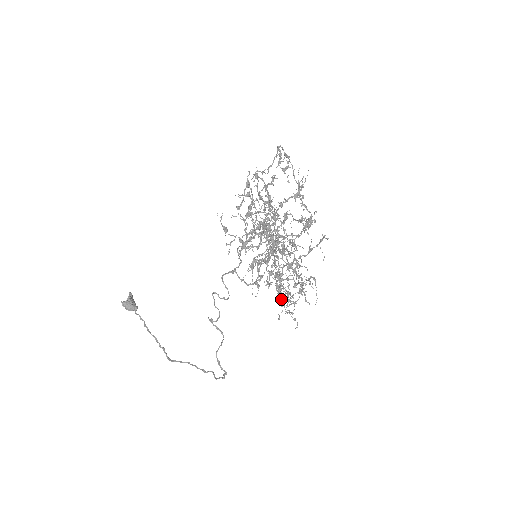
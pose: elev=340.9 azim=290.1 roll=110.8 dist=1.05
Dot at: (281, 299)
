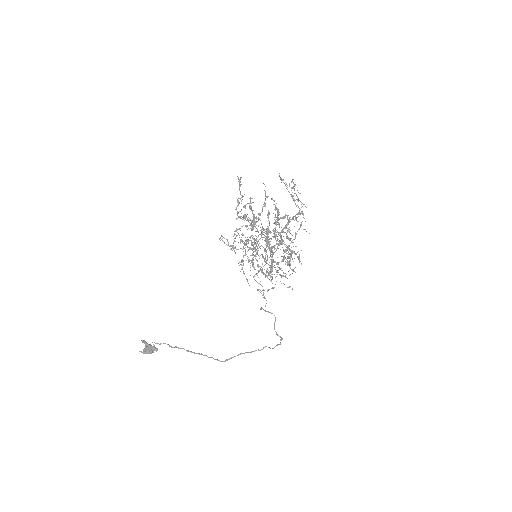
Dot at: (292, 273)
